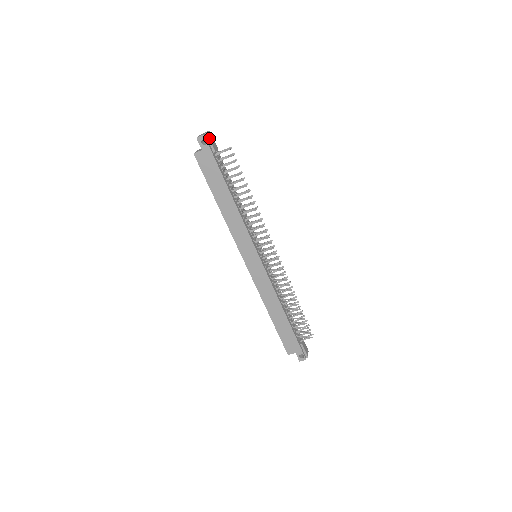
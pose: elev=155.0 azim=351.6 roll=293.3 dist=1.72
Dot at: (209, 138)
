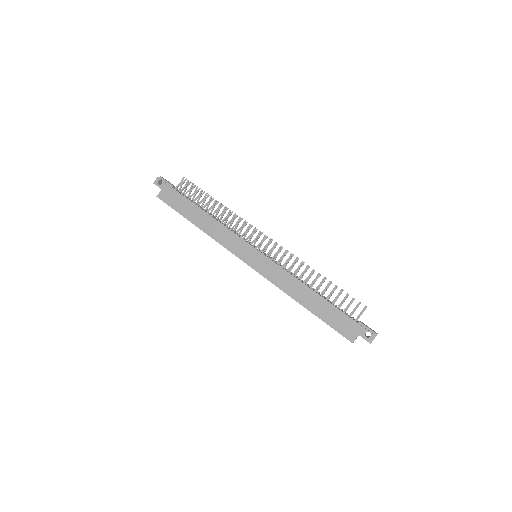
Dot at: (164, 179)
